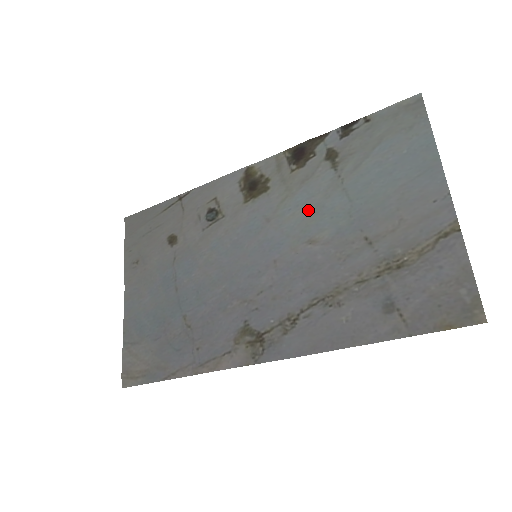
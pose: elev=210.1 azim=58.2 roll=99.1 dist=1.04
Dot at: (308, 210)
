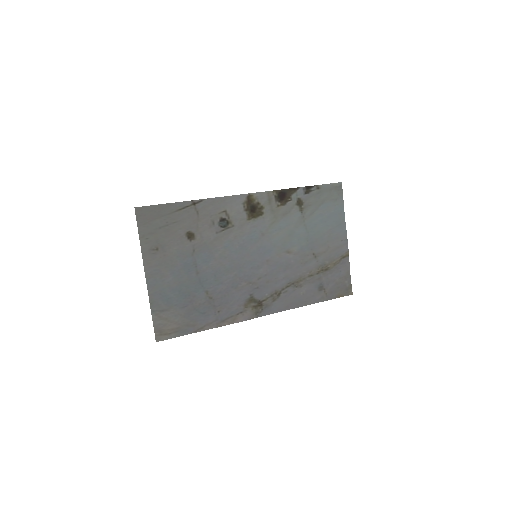
Dot at: (286, 233)
